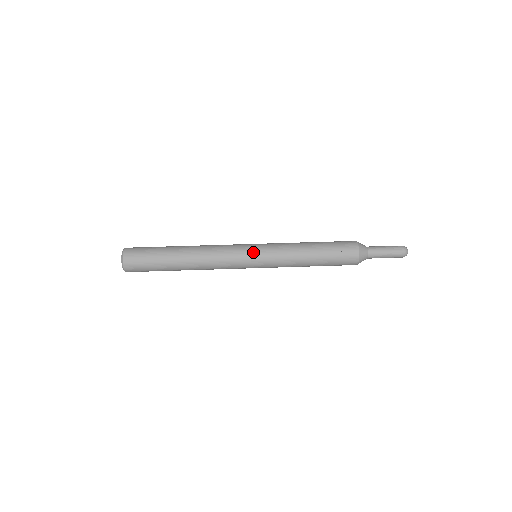
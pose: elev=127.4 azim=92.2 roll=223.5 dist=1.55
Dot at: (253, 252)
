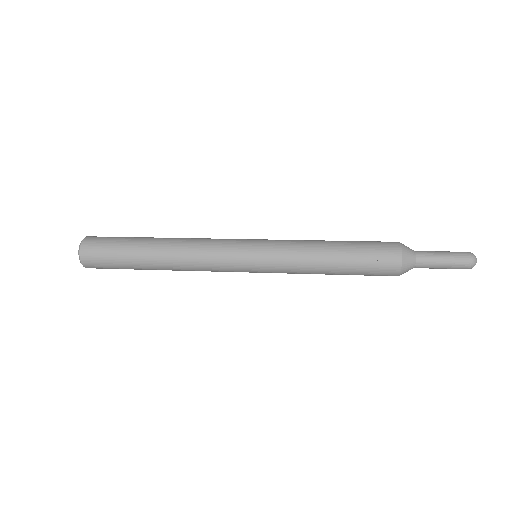
Dot at: (250, 251)
